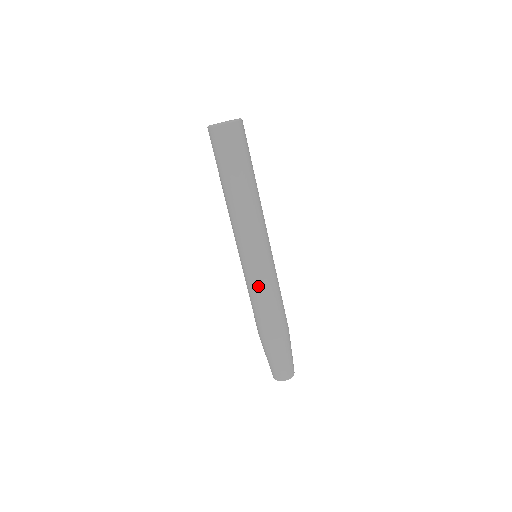
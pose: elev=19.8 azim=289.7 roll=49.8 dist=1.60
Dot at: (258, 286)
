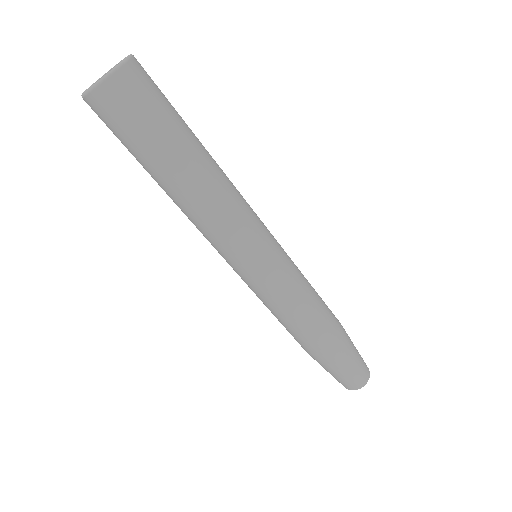
Dot at: (261, 300)
